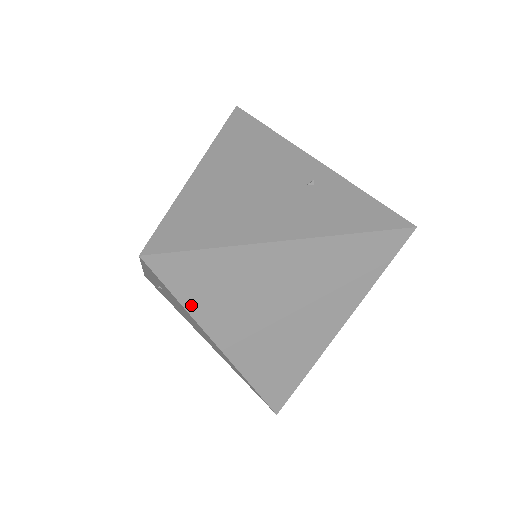
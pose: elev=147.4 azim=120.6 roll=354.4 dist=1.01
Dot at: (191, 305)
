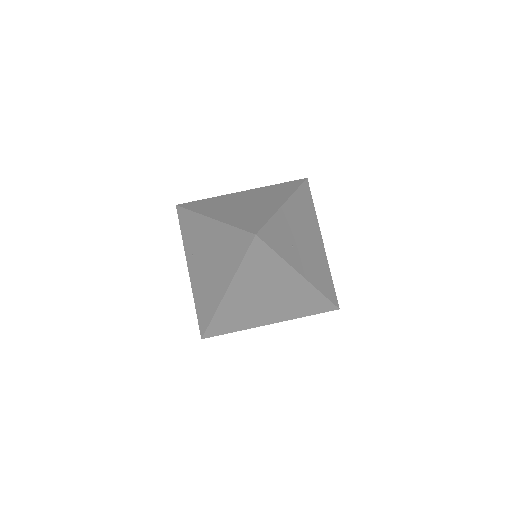
Dot at: (196, 210)
